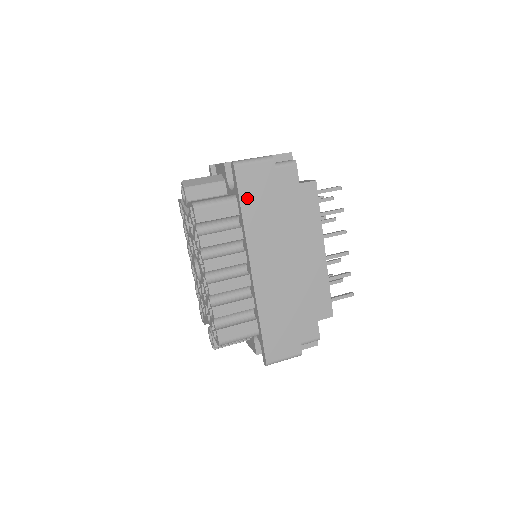
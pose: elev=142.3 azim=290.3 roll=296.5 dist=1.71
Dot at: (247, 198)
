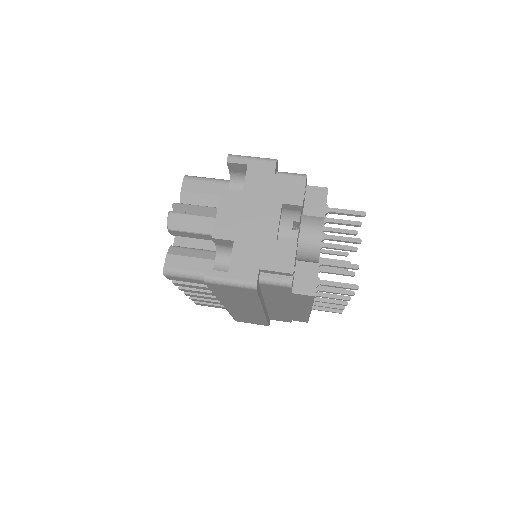
Dot at: (221, 292)
